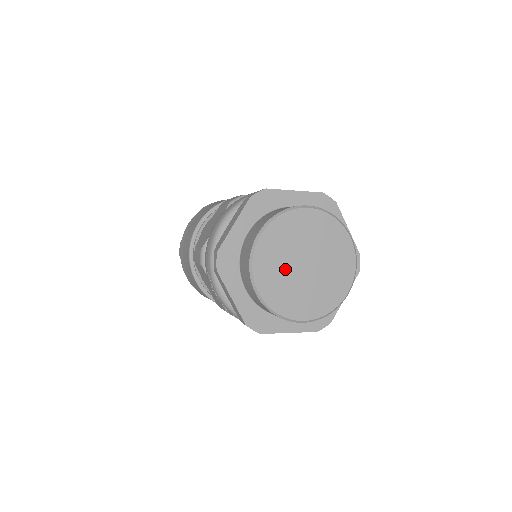
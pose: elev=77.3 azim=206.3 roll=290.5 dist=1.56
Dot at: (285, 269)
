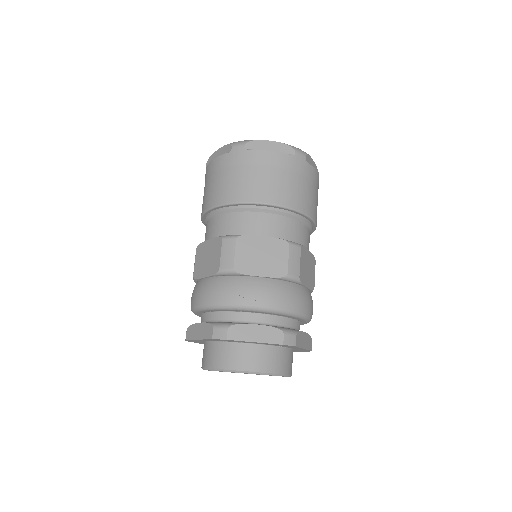
Dot at: occluded
